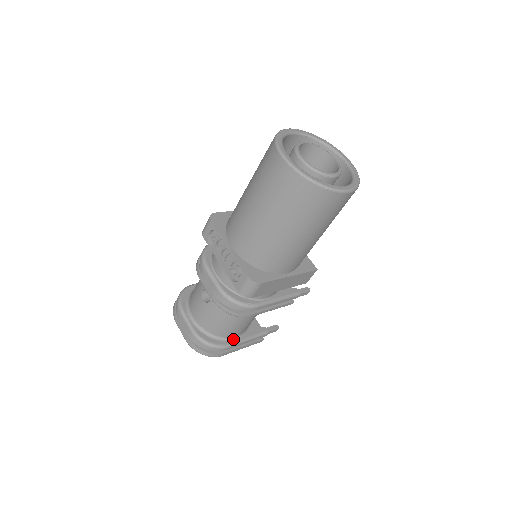
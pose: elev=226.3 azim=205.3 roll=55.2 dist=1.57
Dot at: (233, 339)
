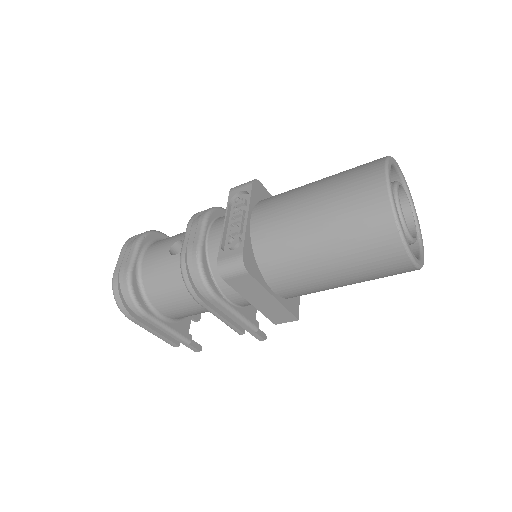
Dot at: (157, 314)
